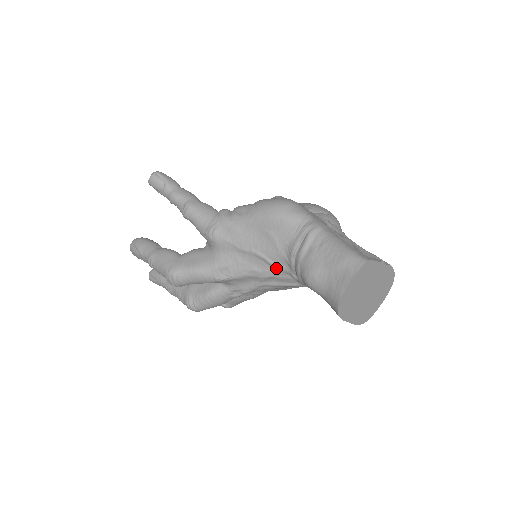
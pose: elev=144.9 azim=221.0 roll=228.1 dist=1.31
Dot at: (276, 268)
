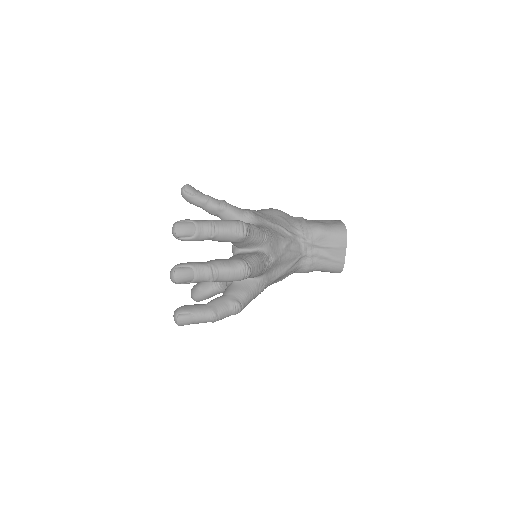
Dot at: (292, 236)
